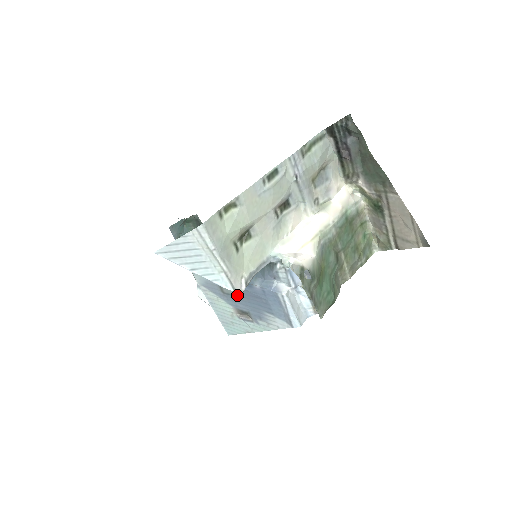
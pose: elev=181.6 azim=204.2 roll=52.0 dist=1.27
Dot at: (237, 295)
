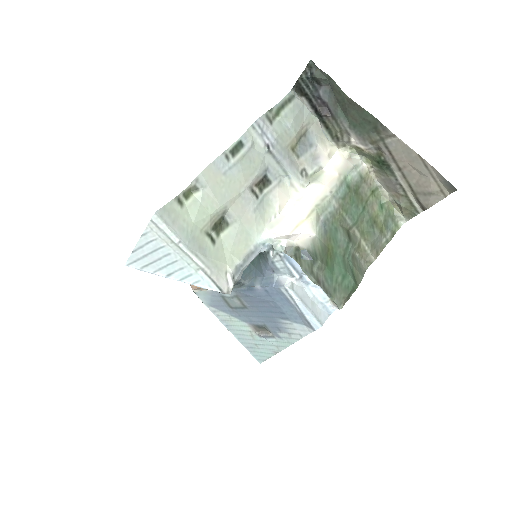
Dot at: (245, 306)
